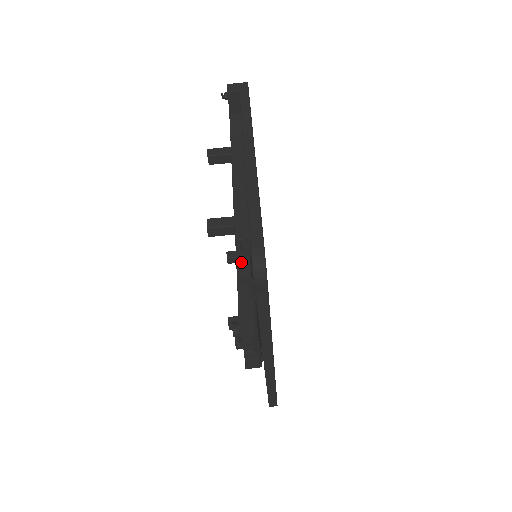
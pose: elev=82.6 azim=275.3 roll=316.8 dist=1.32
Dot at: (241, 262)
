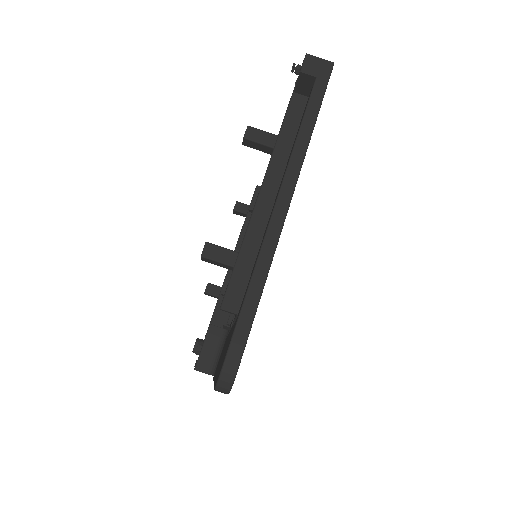
Dot at: occluded
